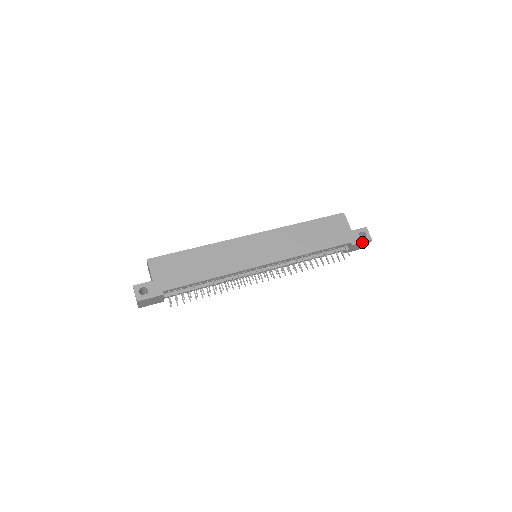
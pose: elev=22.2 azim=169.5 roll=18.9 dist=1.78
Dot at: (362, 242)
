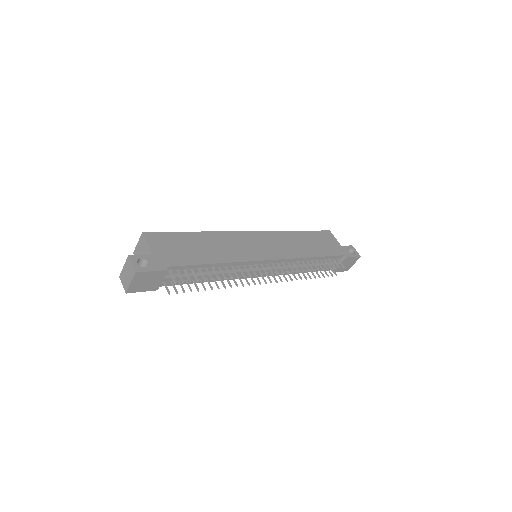
Dot at: (353, 257)
